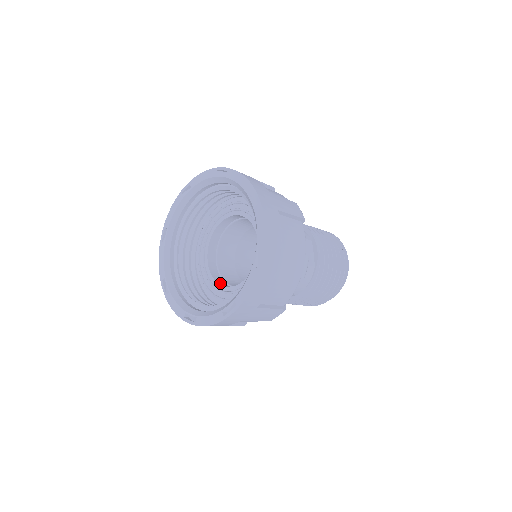
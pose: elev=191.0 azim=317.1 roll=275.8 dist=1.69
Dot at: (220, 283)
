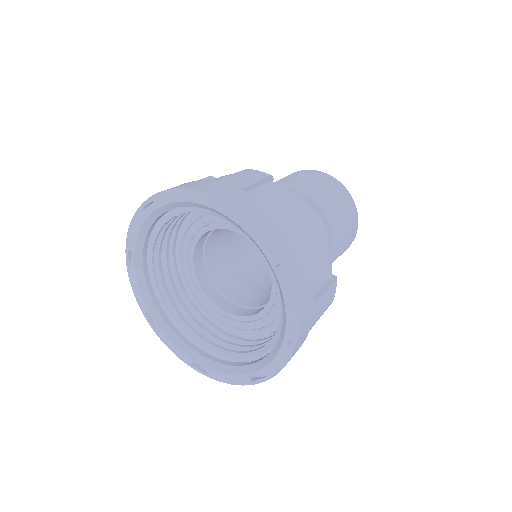
Dot at: (200, 278)
